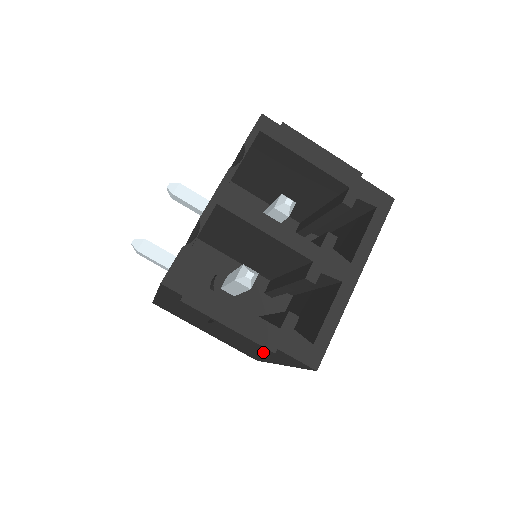
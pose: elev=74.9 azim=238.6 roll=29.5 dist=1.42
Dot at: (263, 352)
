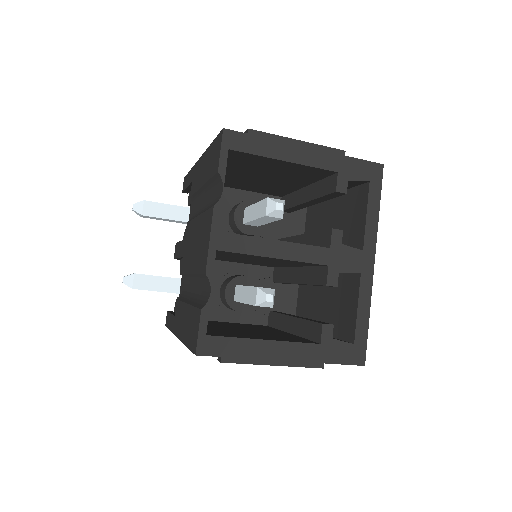
Dot at: occluded
